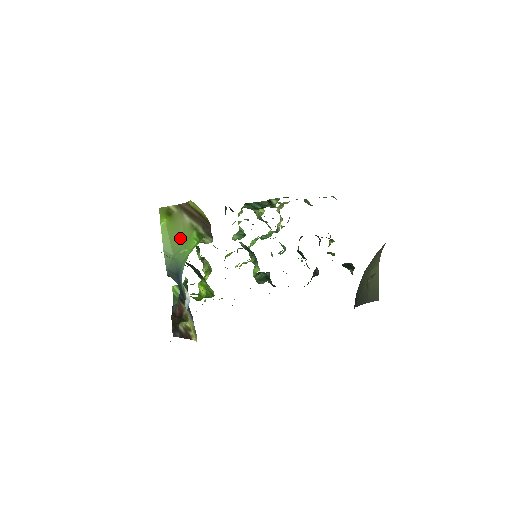
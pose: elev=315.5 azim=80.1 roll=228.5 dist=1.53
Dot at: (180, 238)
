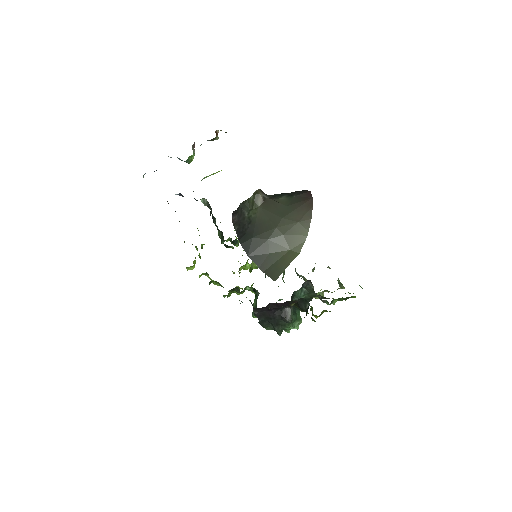
Dot at: occluded
